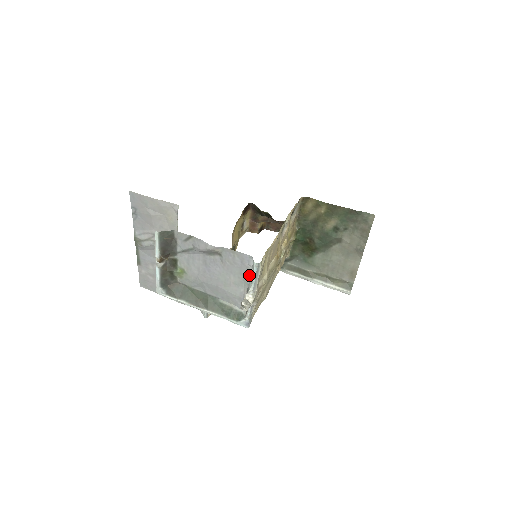
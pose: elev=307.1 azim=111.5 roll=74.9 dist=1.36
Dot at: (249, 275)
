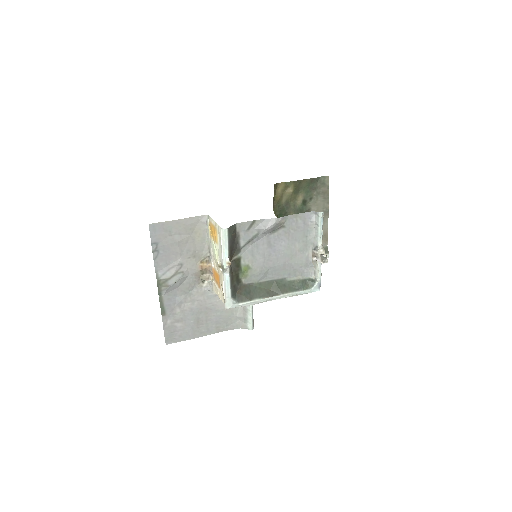
Dot at: (313, 232)
